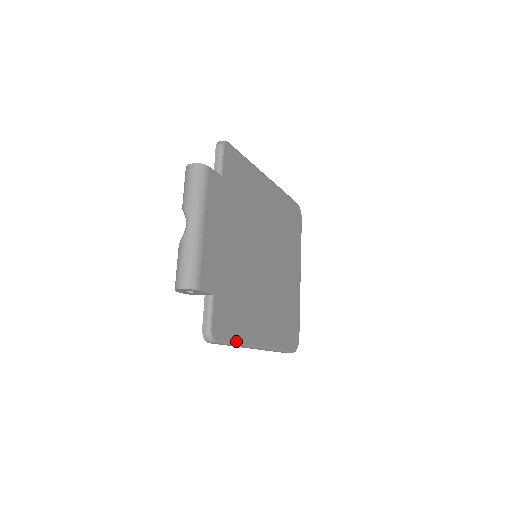
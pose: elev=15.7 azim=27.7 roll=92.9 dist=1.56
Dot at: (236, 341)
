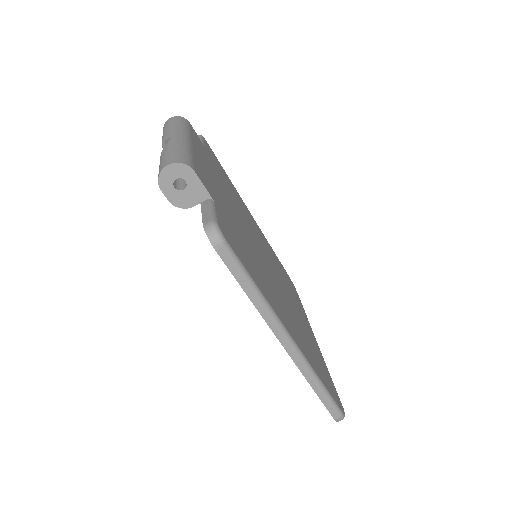
Dot at: (255, 282)
